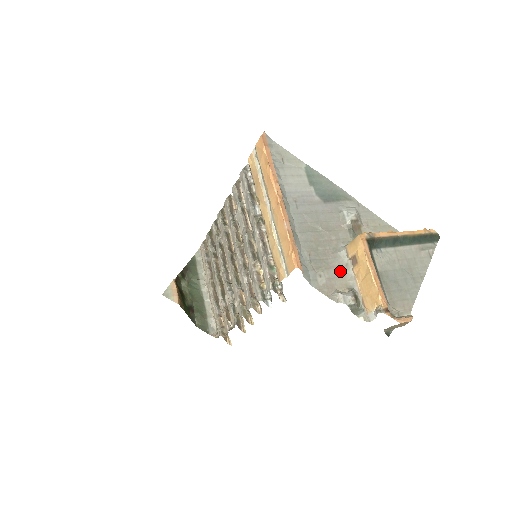
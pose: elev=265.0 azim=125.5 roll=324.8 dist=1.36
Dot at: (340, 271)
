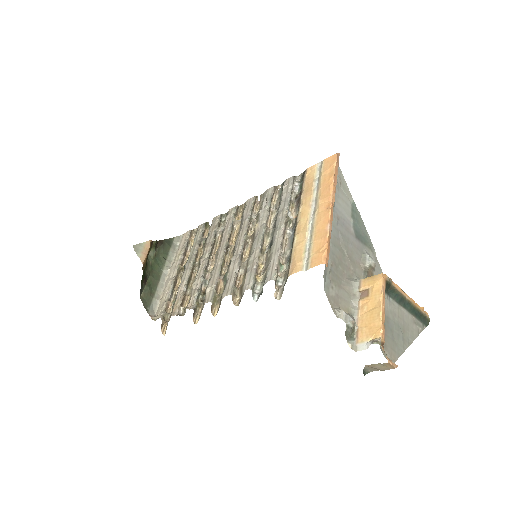
Dot at: (348, 296)
